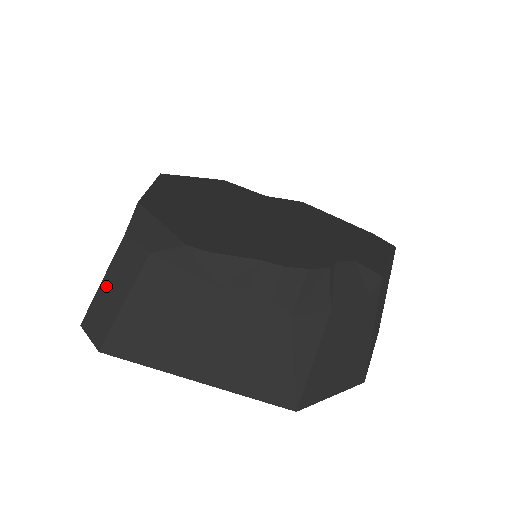
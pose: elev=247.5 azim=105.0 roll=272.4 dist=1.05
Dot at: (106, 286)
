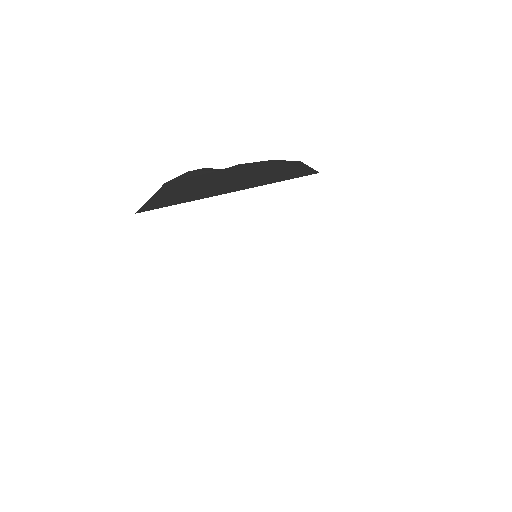
Dot at: occluded
